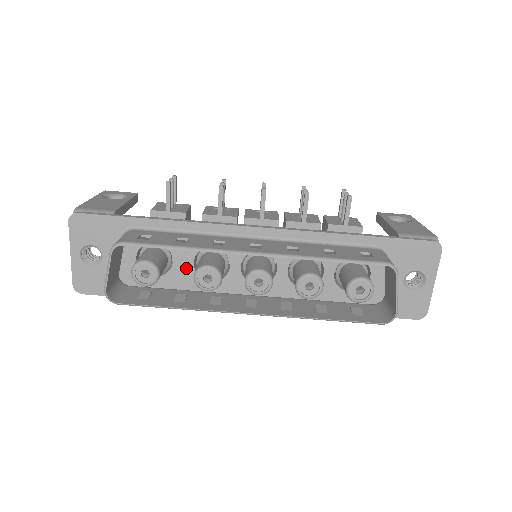
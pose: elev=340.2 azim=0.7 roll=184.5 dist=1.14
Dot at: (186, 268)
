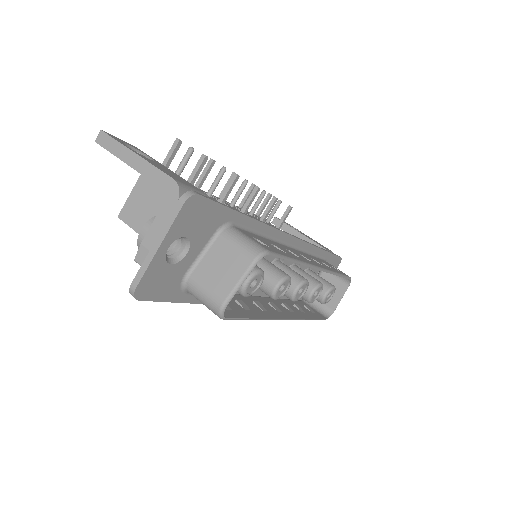
Dot at: occluded
